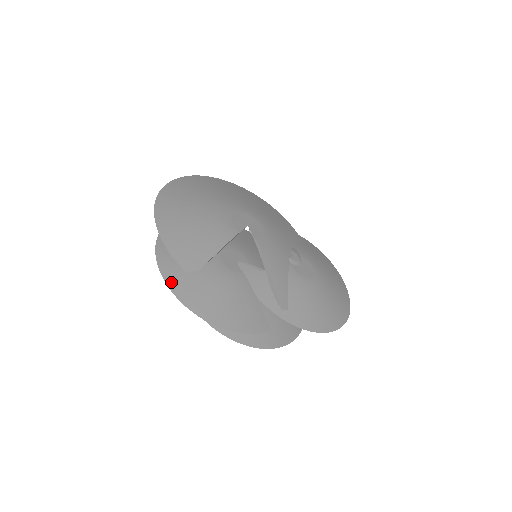
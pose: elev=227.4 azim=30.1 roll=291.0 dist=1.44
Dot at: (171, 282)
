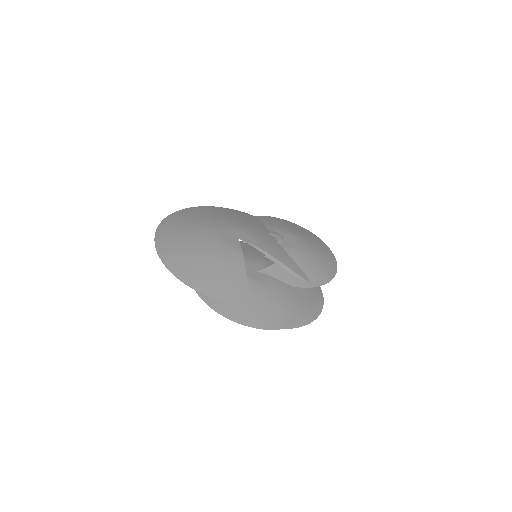
Dot at: (244, 321)
